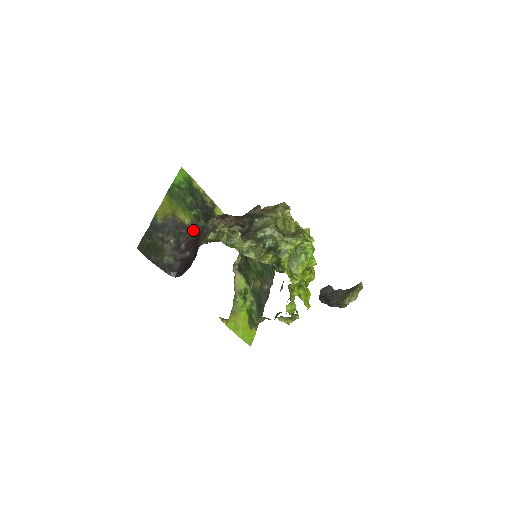
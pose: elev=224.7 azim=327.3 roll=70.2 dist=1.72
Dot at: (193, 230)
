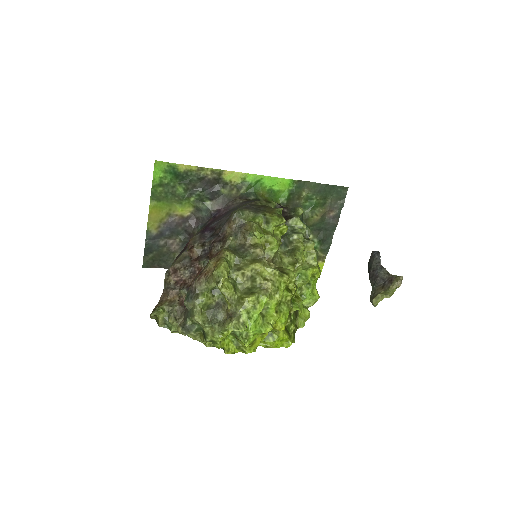
Dot at: (198, 217)
